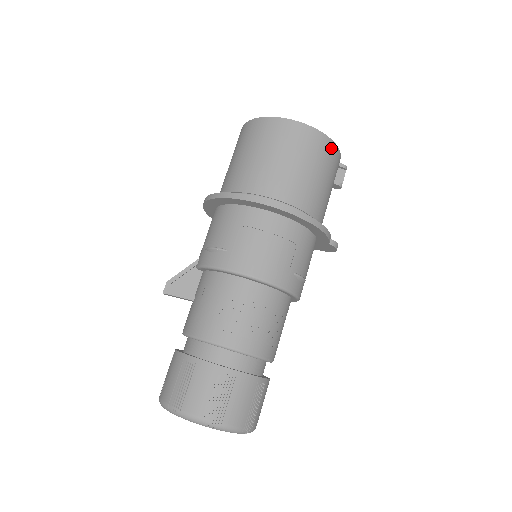
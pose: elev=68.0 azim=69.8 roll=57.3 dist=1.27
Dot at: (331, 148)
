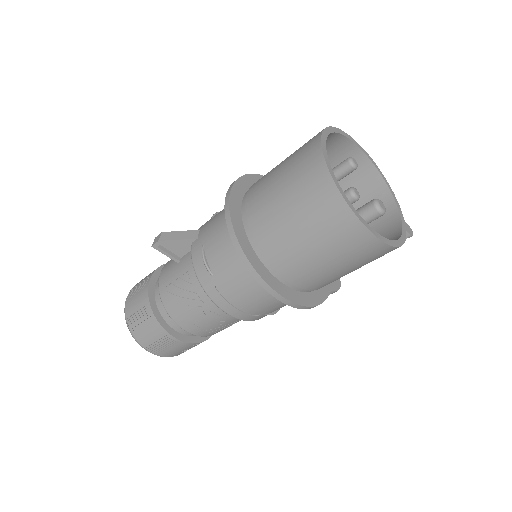
Dot at: (387, 251)
